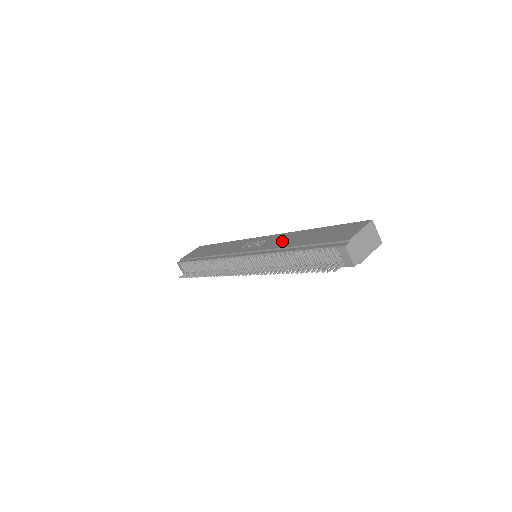
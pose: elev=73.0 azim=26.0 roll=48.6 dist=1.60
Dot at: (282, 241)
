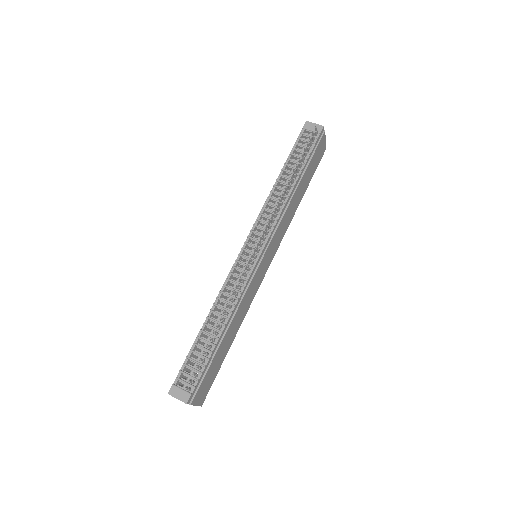
Dot at: occluded
